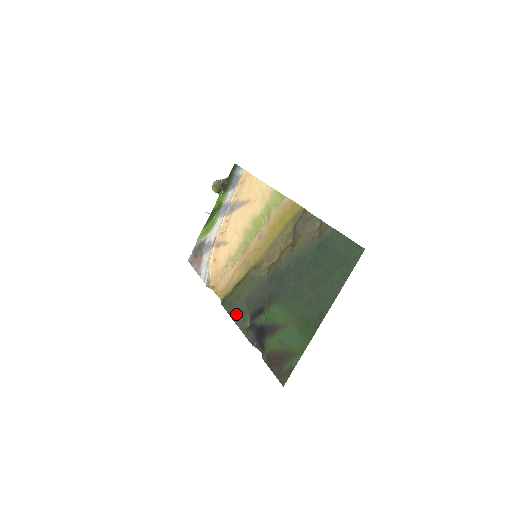
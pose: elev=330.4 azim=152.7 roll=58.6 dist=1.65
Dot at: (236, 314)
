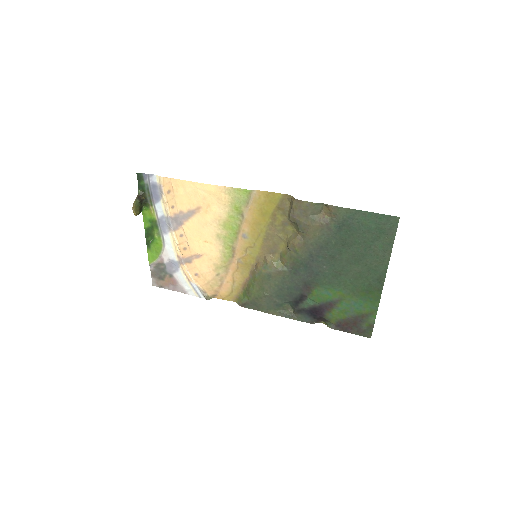
Dot at: (271, 309)
